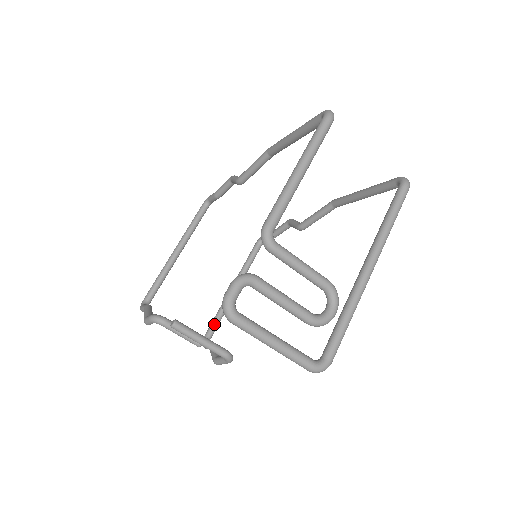
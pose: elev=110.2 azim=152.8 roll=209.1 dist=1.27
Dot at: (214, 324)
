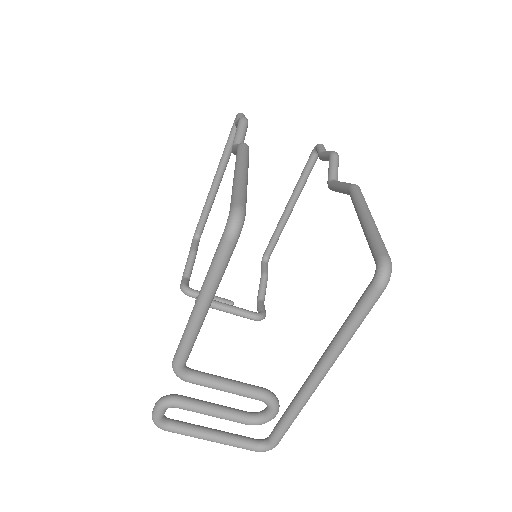
Dot at: (271, 244)
